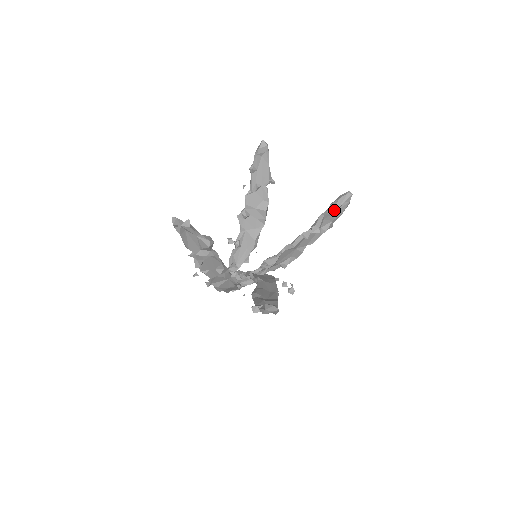
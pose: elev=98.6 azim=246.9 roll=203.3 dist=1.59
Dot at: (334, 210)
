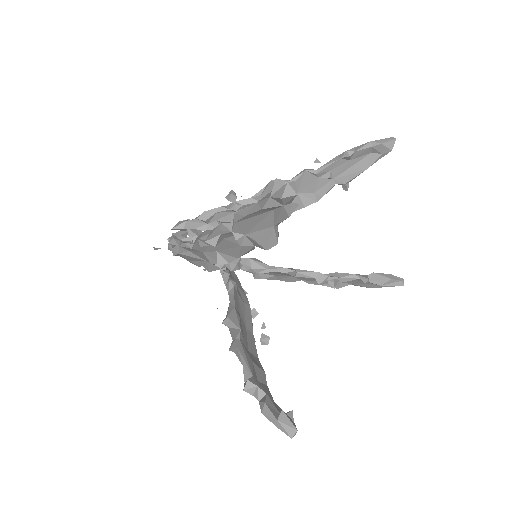
Dot at: (372, 282)
